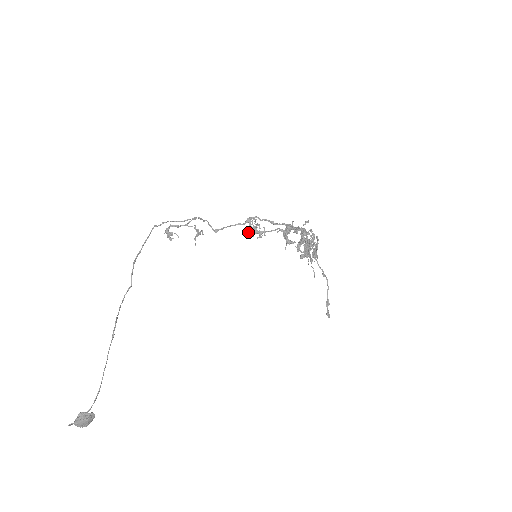
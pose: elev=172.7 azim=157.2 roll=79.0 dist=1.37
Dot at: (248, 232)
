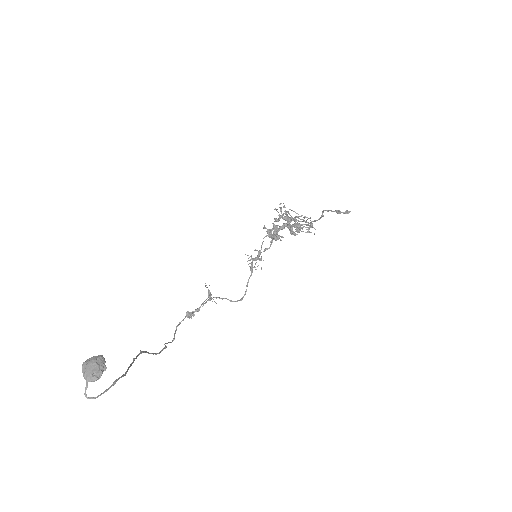
Dot at: occluded
